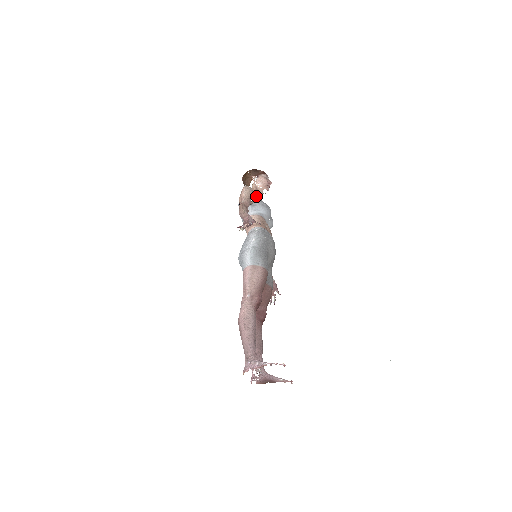
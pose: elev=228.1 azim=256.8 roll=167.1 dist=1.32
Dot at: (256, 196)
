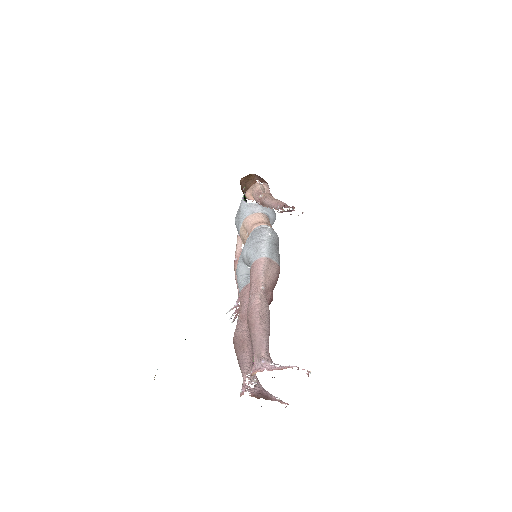
Dot at: occluded
